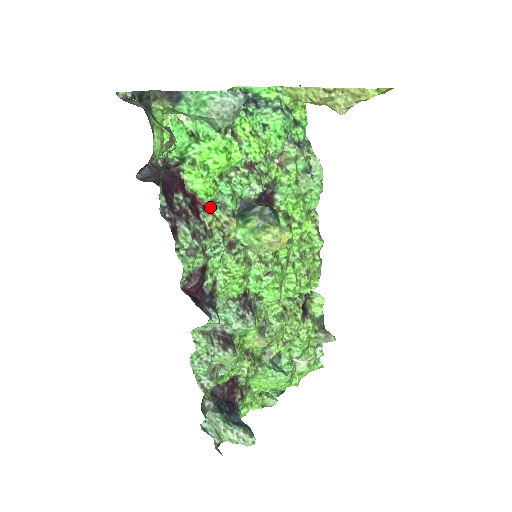
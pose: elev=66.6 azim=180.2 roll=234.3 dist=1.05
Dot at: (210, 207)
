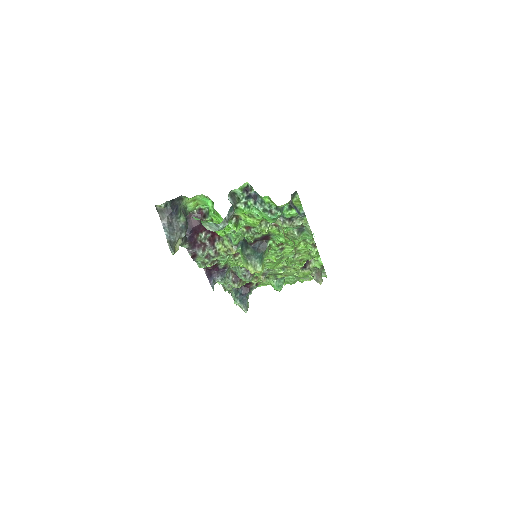
Dot at: (223, 239)
